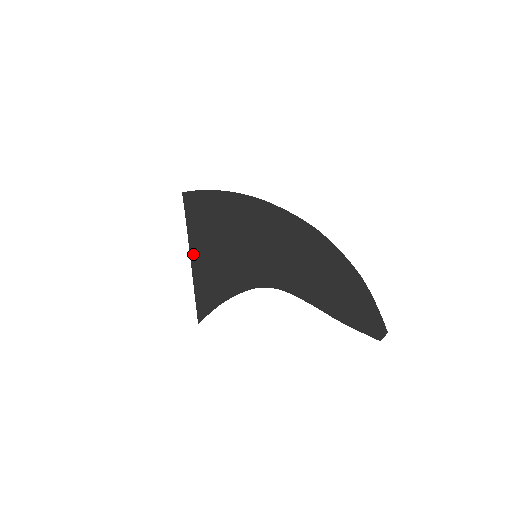
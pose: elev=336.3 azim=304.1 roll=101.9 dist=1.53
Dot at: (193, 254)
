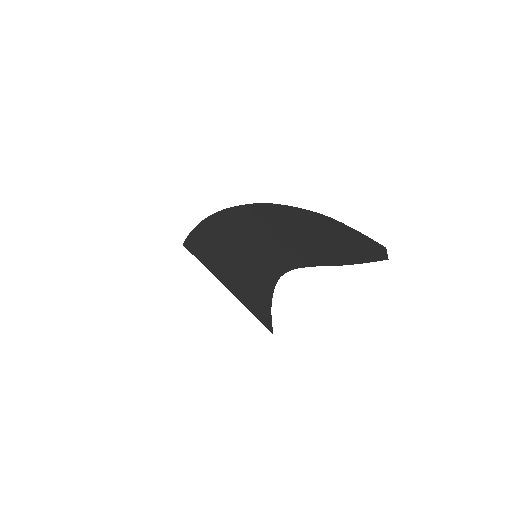
Dot at: (226, 285)
